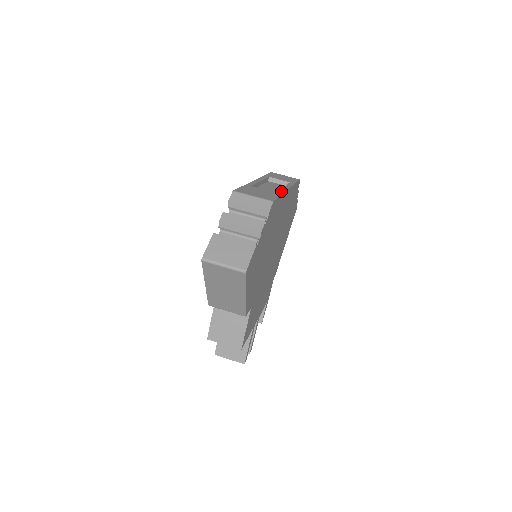
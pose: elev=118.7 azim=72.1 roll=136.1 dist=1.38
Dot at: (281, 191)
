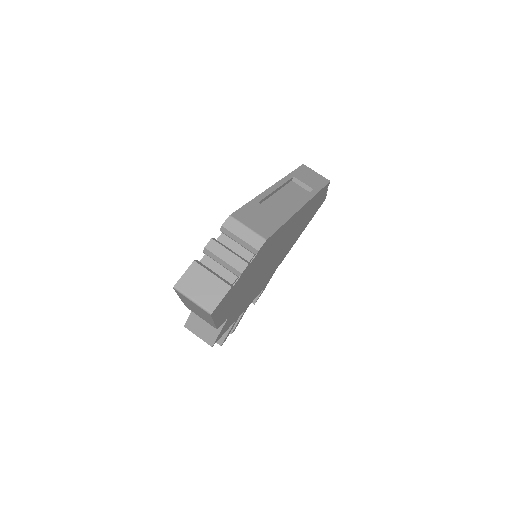
Dot at: (290, 214)
